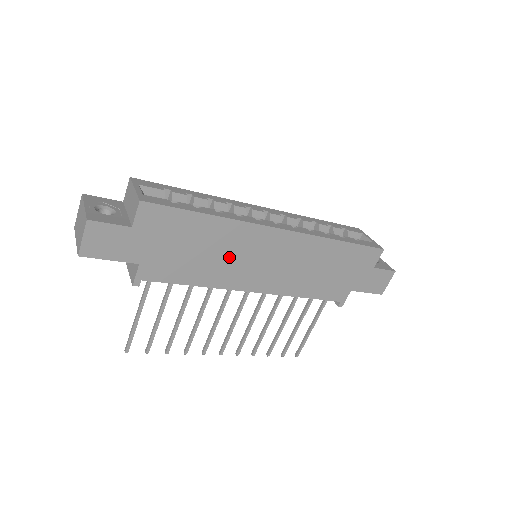
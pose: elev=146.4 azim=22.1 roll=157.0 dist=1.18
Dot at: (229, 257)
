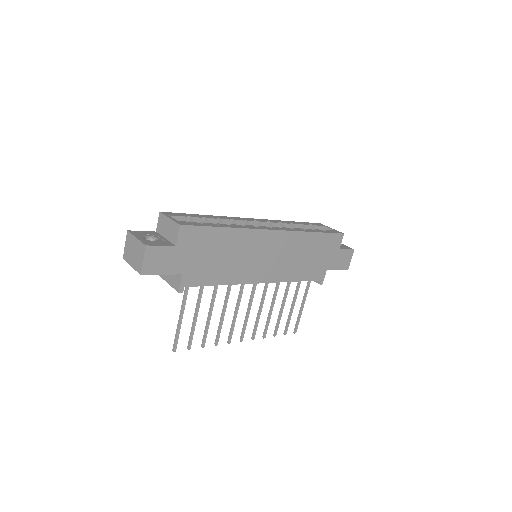
Dot at: (242, 258)
